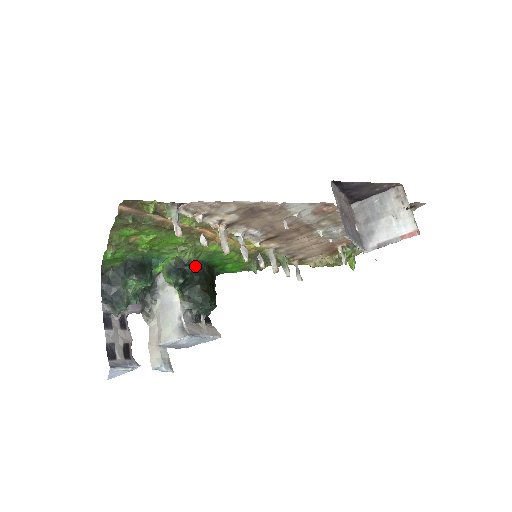
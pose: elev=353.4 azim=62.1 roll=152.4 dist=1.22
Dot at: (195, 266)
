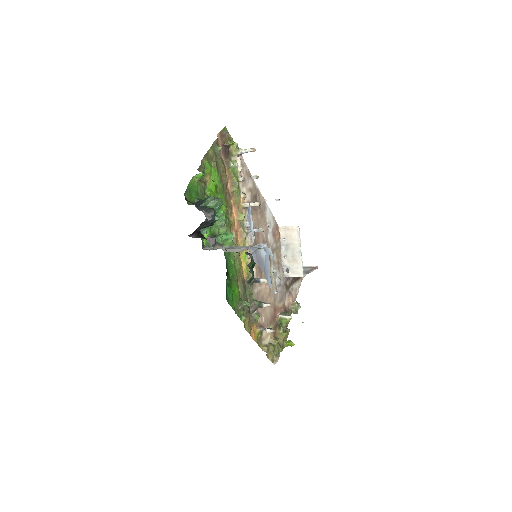
Dot at: occluded
